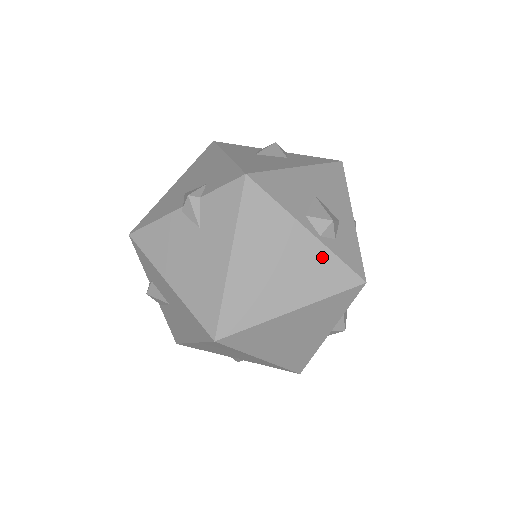
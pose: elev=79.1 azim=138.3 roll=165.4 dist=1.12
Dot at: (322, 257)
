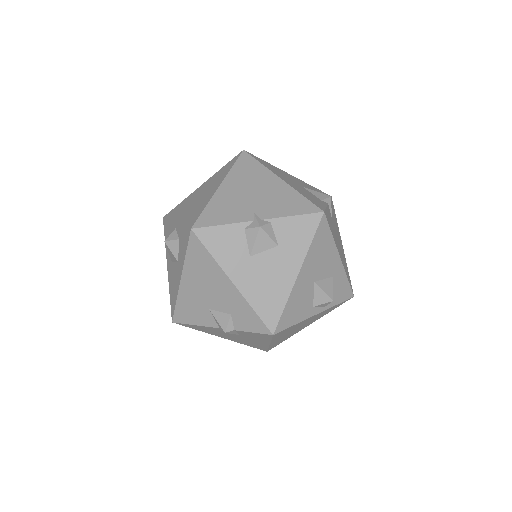
Dot at: (326, 311)
